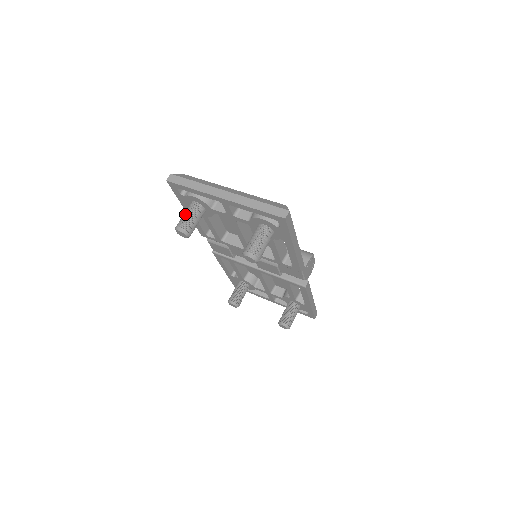
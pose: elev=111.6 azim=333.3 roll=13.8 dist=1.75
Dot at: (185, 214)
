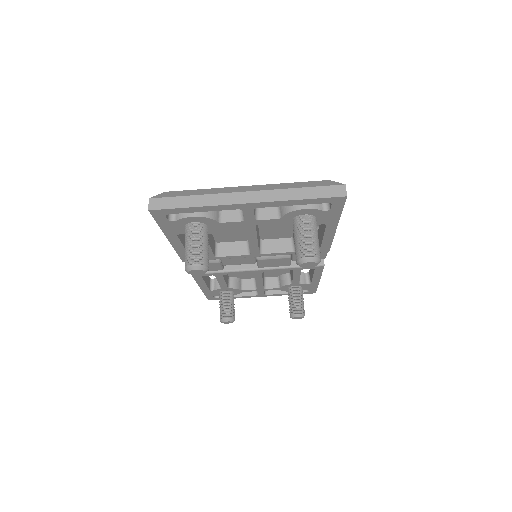
Dot at: (189, 244)
